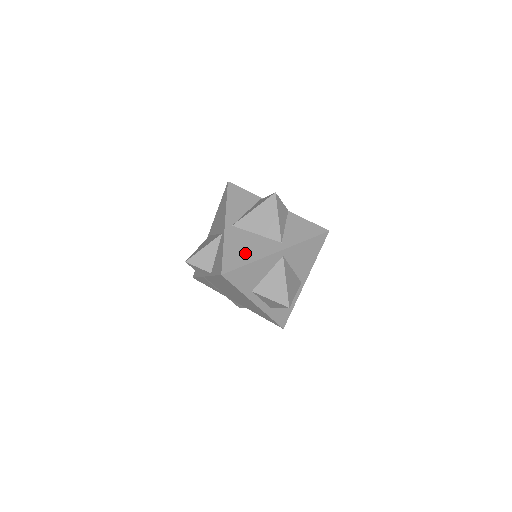
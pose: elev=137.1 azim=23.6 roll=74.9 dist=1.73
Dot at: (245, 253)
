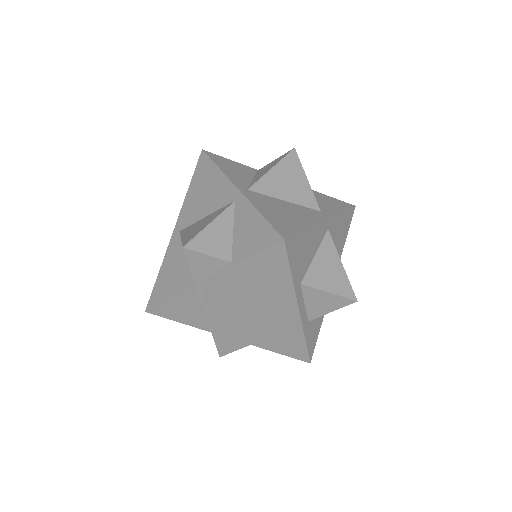
Dot at: (291, 218)
